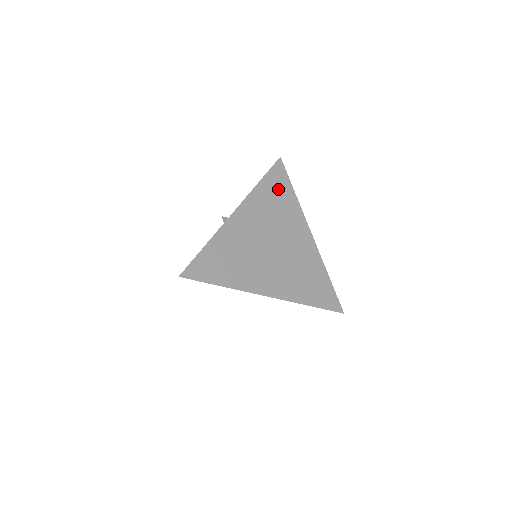
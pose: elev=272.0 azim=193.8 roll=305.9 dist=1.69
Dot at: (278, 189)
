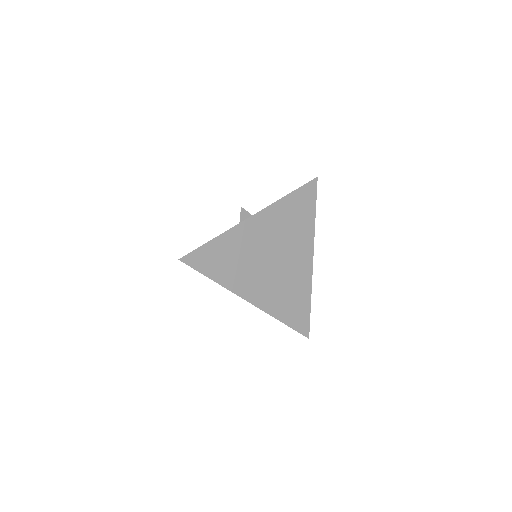
Dot at: (302, 207)
